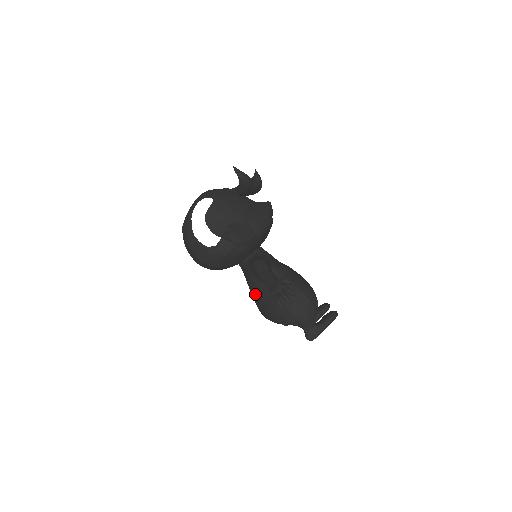
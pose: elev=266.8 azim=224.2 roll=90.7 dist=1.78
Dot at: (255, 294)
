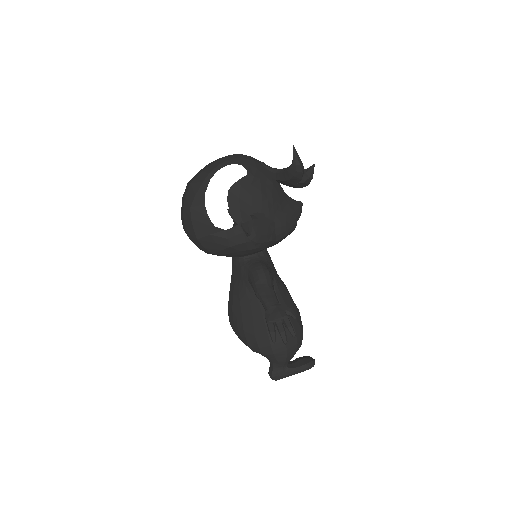
Dot at: (236, 300)
